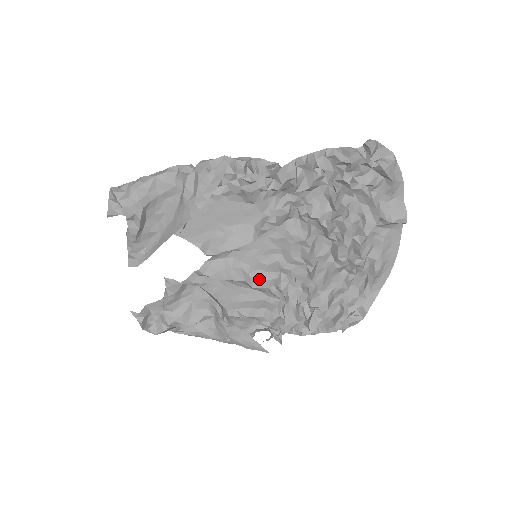
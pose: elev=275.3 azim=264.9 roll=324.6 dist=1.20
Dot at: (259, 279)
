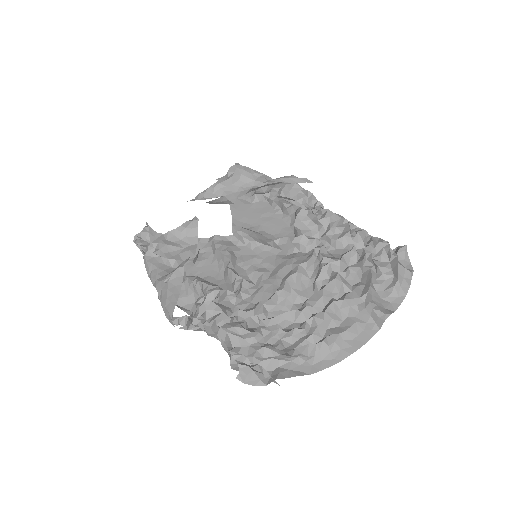
Dot at: (238, 272)
